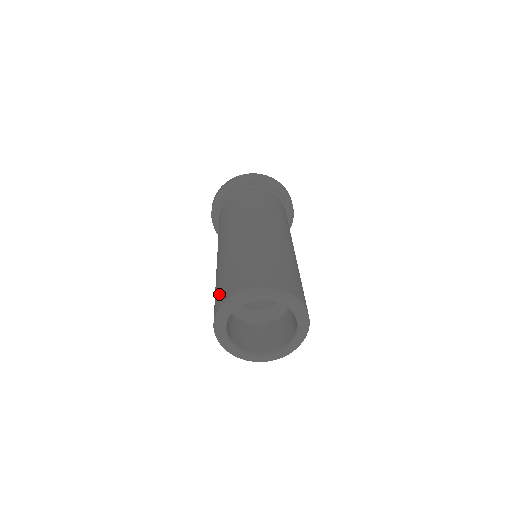
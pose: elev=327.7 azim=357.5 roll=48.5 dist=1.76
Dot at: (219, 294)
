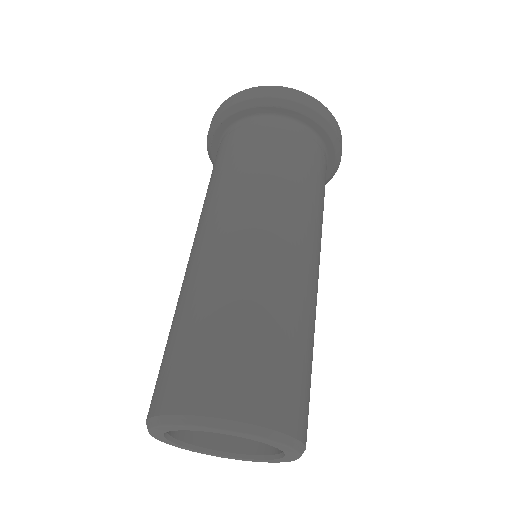
Dot at: (160, 378)
